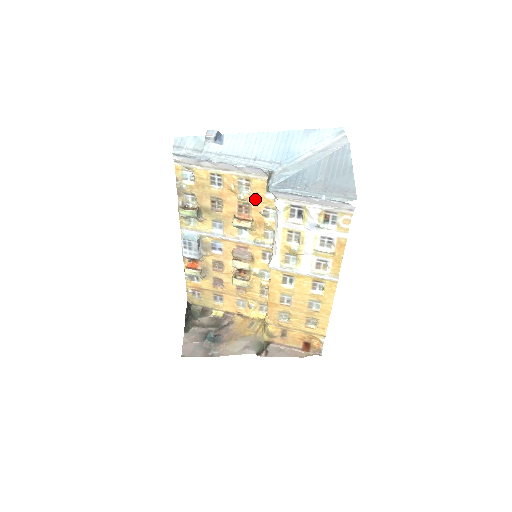
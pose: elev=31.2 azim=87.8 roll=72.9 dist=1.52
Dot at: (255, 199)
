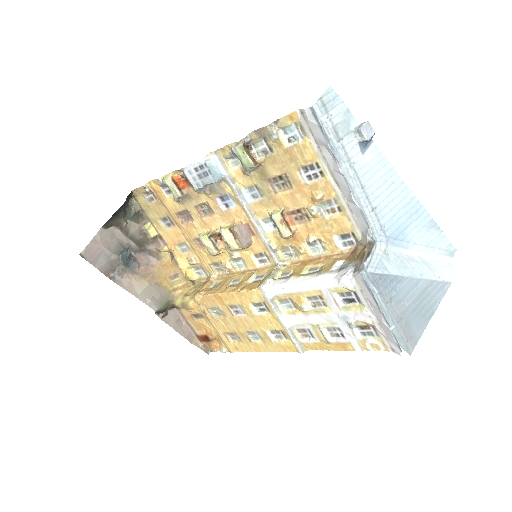
Dot at: (321, 225)
